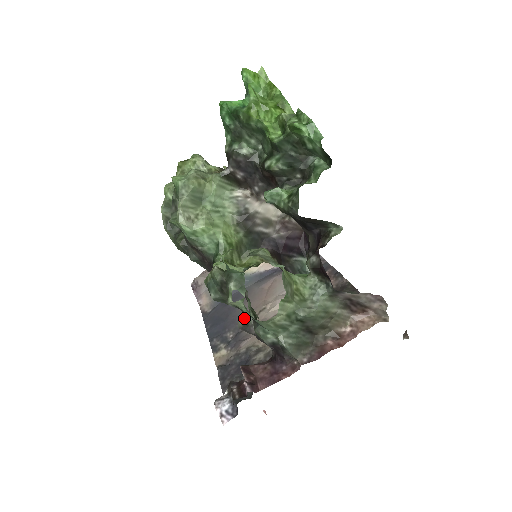
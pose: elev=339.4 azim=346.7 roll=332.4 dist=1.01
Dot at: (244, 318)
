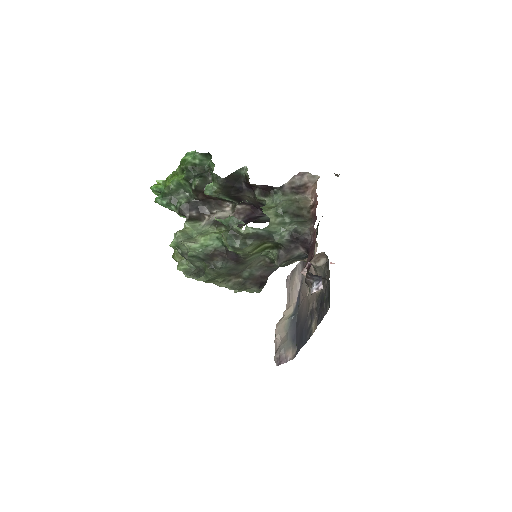
Dot at: (275, 259)
